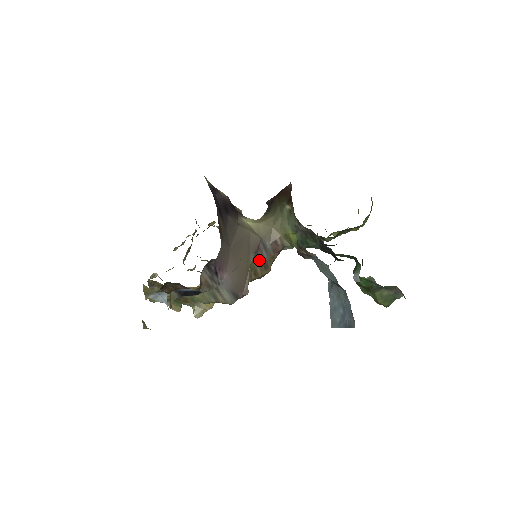
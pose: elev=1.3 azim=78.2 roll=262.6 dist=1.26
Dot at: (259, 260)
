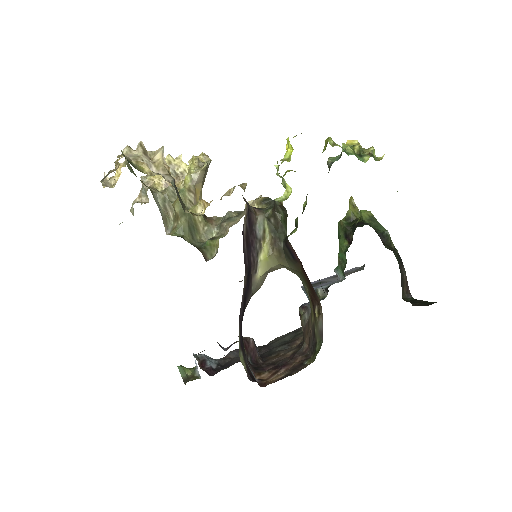
Dot at: occluded
